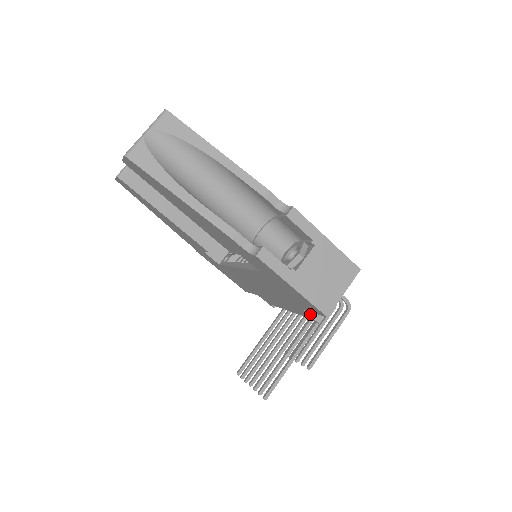
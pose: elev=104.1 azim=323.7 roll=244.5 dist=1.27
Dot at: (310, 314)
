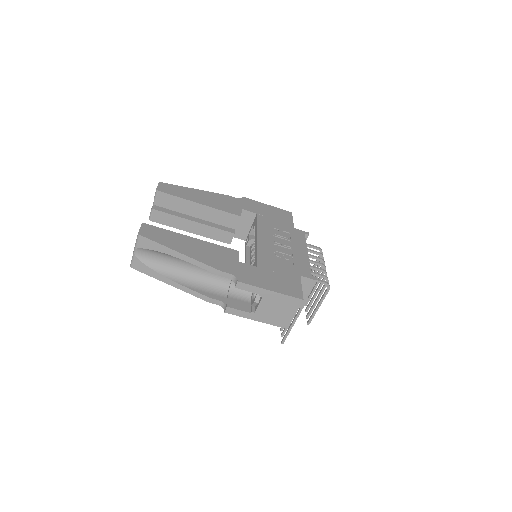
Dot at: occluded
